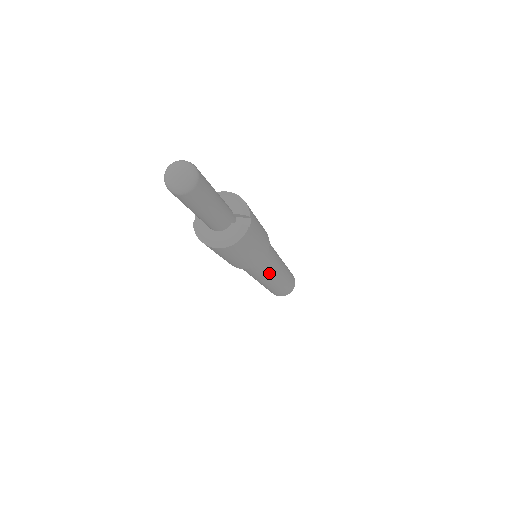
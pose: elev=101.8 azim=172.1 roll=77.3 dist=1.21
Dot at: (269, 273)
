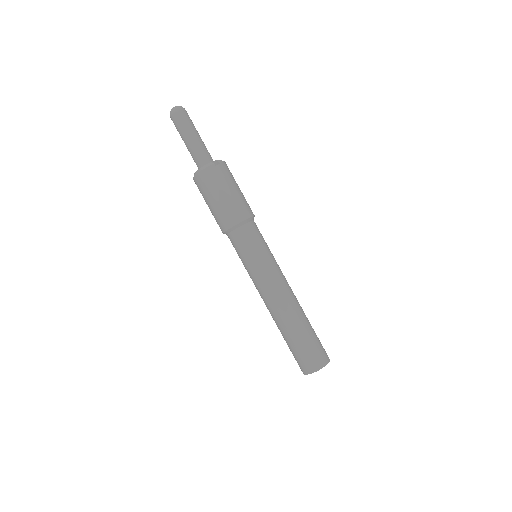
Dot at: (259, 269)
